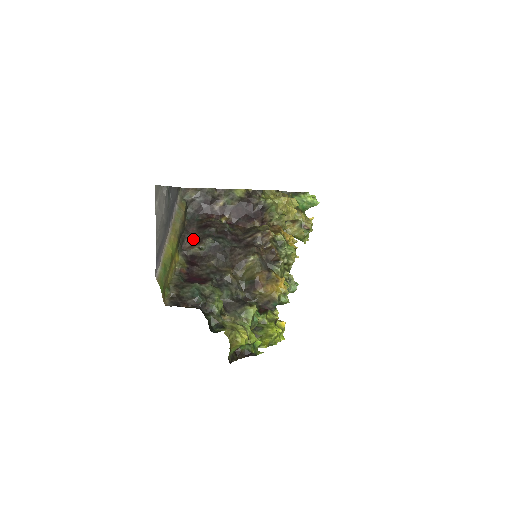
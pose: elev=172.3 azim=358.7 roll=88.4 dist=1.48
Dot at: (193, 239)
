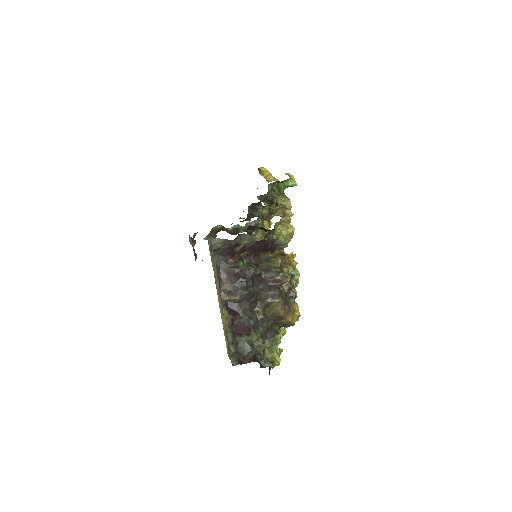
Dot at: (229, 290)
